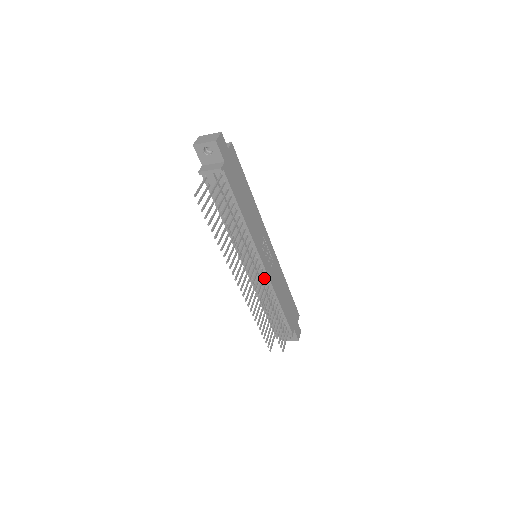
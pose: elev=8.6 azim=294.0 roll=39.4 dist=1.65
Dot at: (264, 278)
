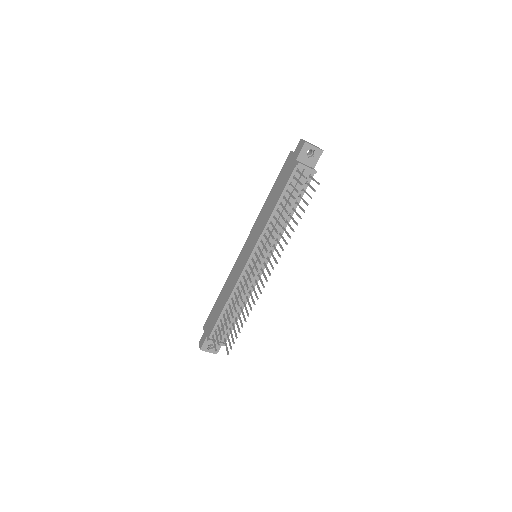
Dot at: (255, 278)
